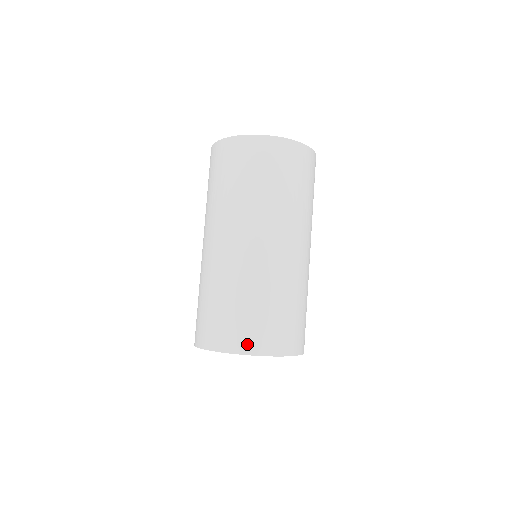
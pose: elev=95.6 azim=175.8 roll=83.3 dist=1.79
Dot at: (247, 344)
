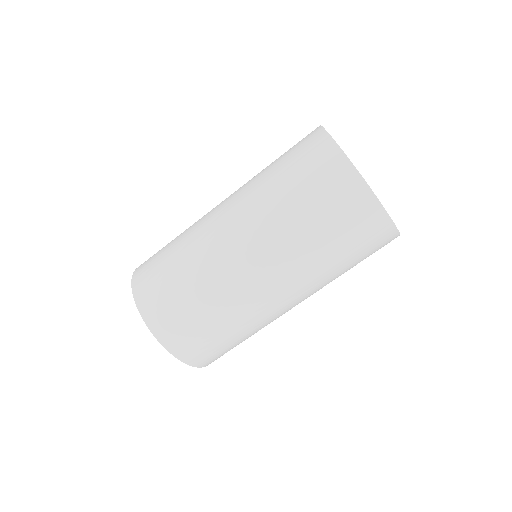
Dot at: occluded
